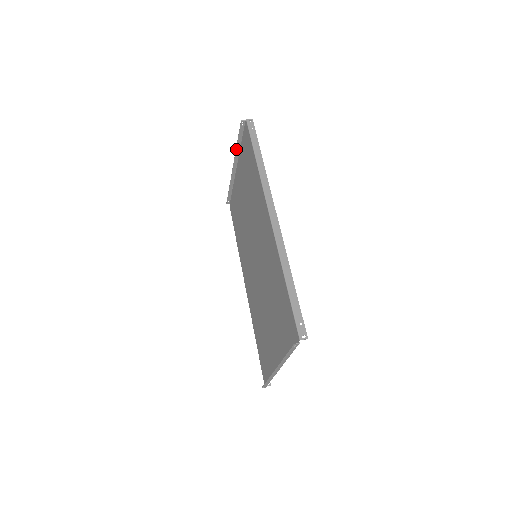
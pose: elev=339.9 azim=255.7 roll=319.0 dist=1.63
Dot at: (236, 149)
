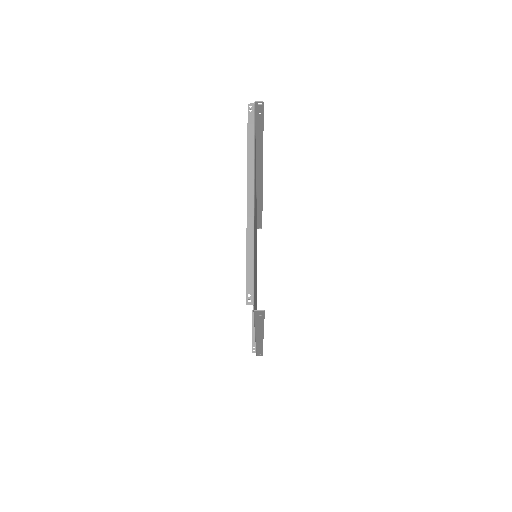
Dot at: occluded
